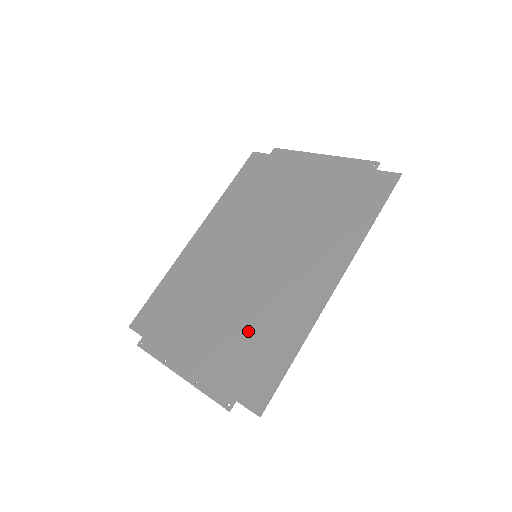
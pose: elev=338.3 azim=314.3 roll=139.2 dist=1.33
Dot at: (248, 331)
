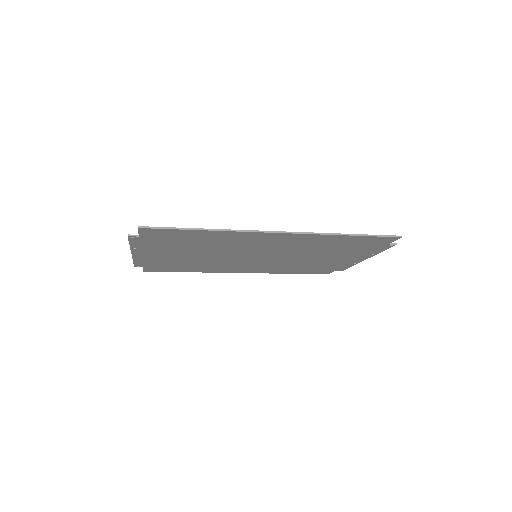
Dot at: occluded
